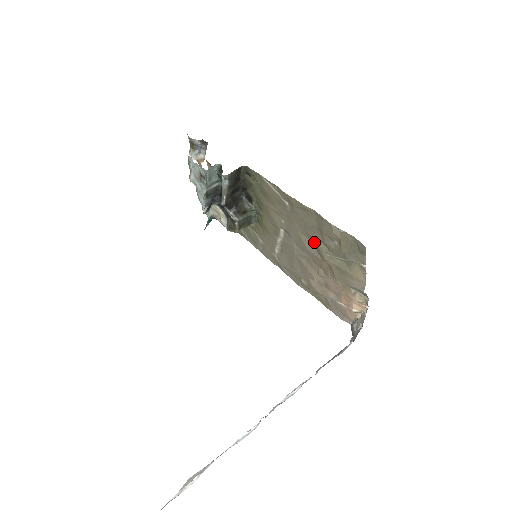
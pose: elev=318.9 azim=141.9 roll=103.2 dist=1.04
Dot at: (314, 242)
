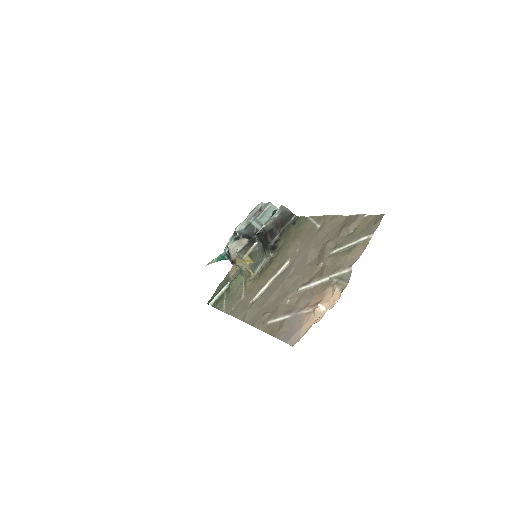
Dot at: (323, 249)
